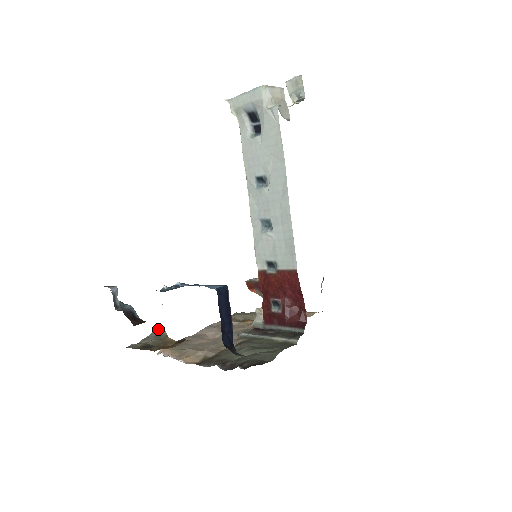
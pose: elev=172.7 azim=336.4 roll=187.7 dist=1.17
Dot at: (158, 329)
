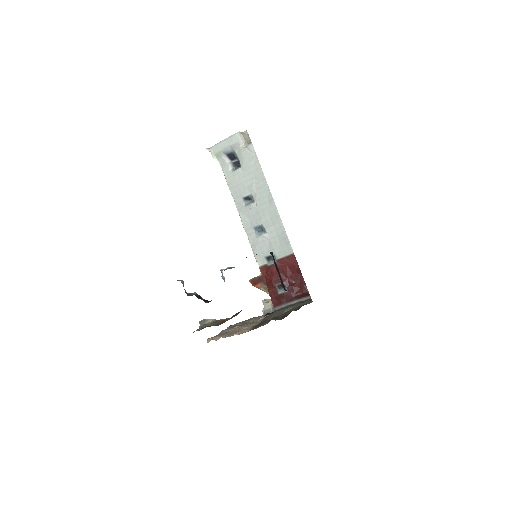
Dot at: (205, 321)
